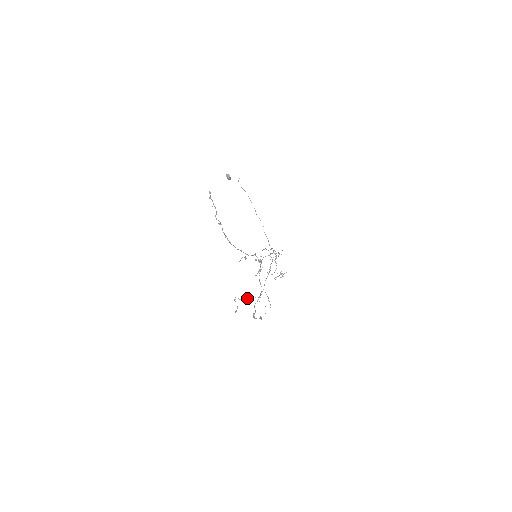
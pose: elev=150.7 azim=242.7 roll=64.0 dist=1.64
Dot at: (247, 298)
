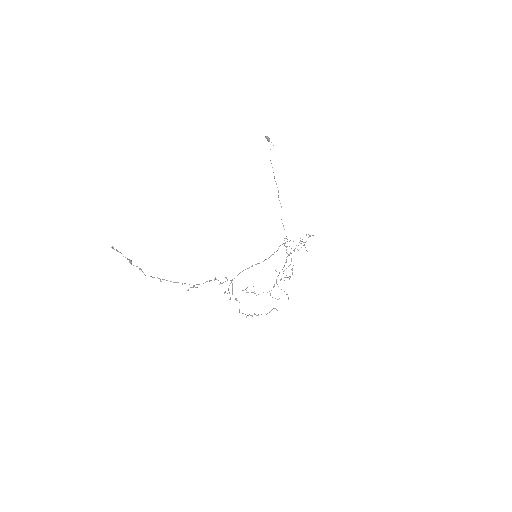
Dot at: occluded
